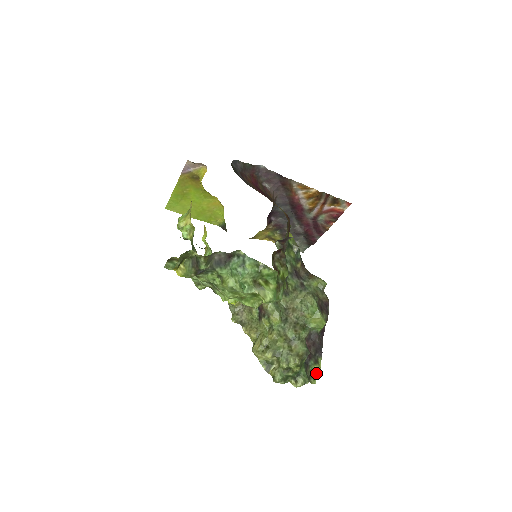
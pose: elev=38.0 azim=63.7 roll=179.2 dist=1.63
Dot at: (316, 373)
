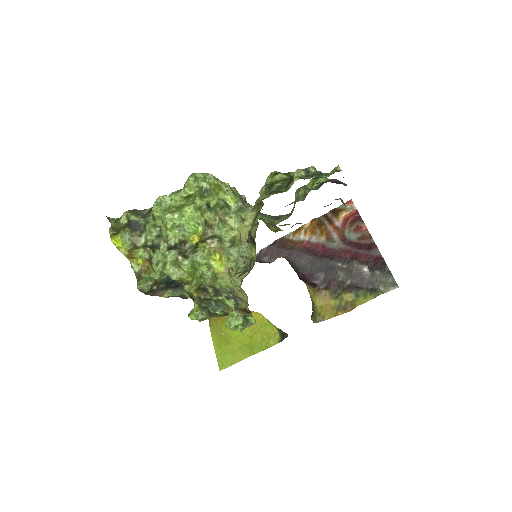
Dot at: occluded
